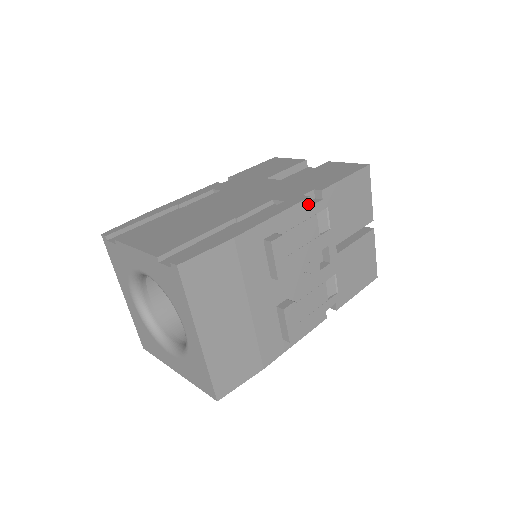
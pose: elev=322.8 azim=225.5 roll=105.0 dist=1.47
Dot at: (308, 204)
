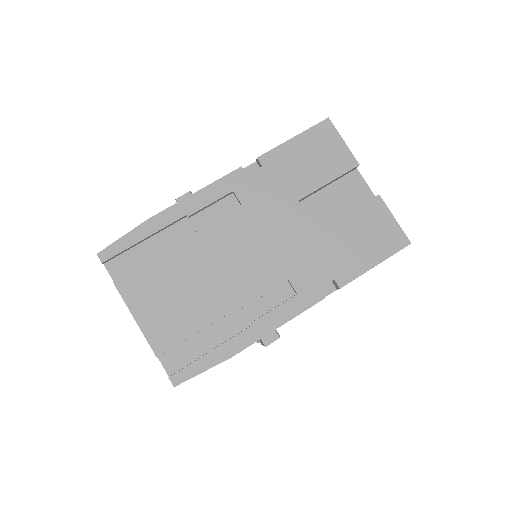
Dot at: (319, 301)
